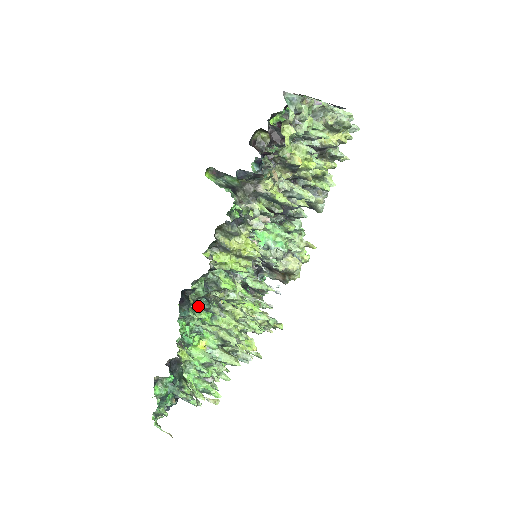
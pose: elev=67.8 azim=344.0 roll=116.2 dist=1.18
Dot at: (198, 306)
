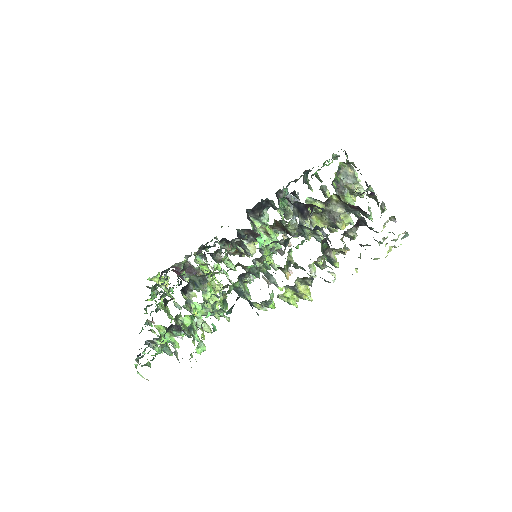
Dot at: (226, 301)
